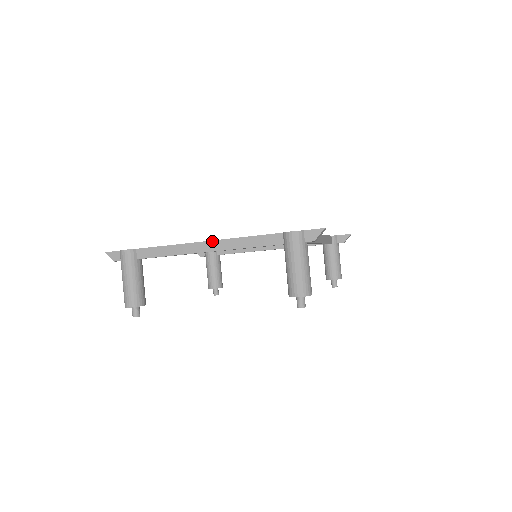
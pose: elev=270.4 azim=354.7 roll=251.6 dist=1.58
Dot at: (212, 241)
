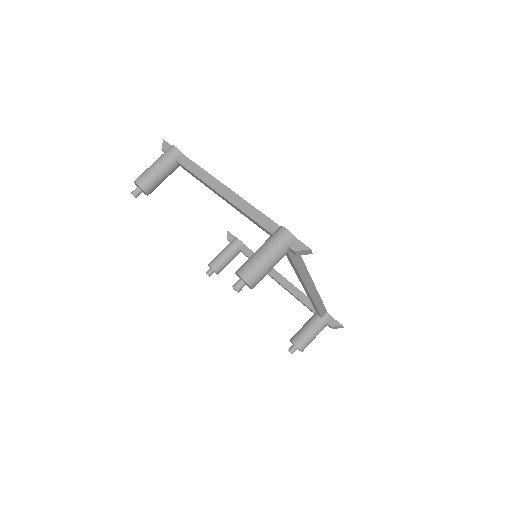
Dot at: (231, 190)
